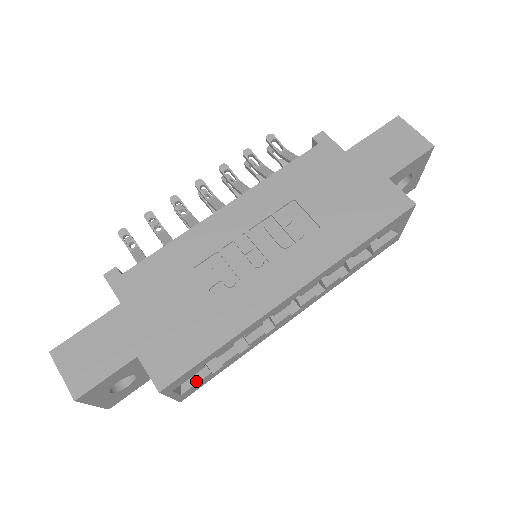
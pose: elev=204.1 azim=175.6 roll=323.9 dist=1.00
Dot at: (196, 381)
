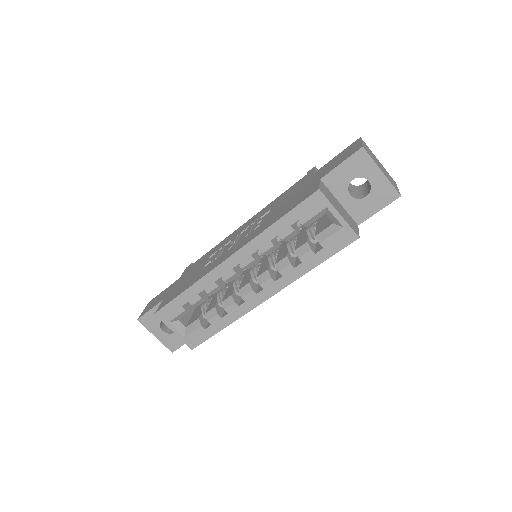
Dot at: (193, 329)
